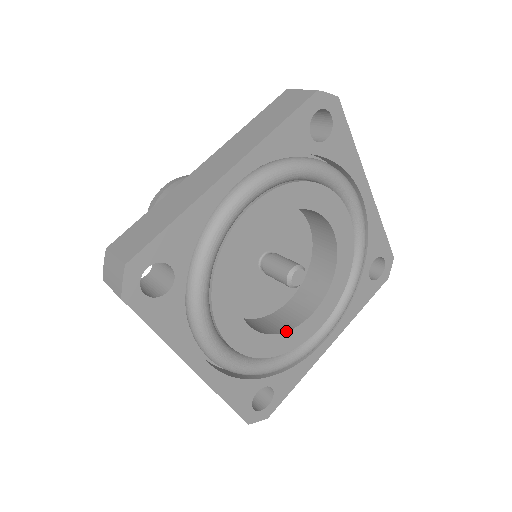
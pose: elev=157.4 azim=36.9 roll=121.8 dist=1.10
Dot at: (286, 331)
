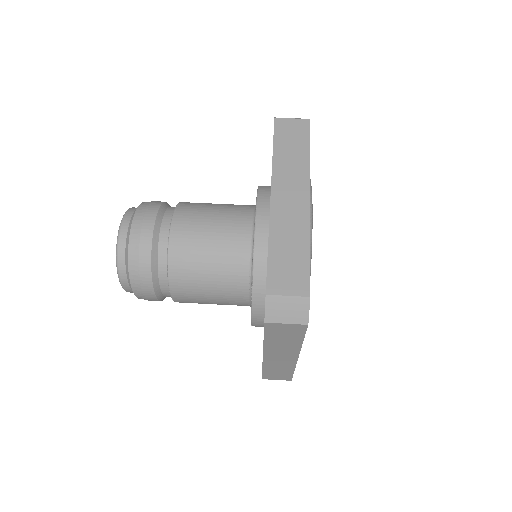
Dot at: occluded
